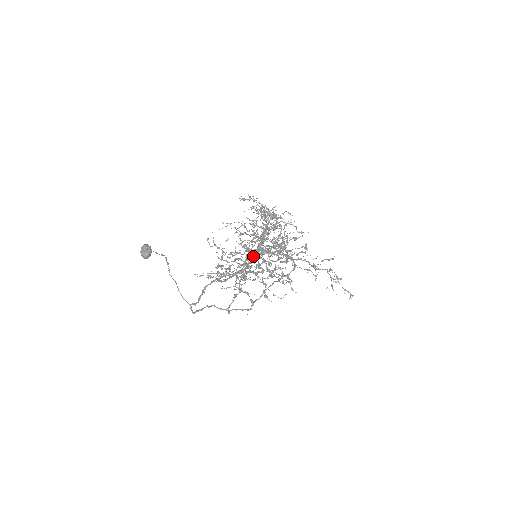
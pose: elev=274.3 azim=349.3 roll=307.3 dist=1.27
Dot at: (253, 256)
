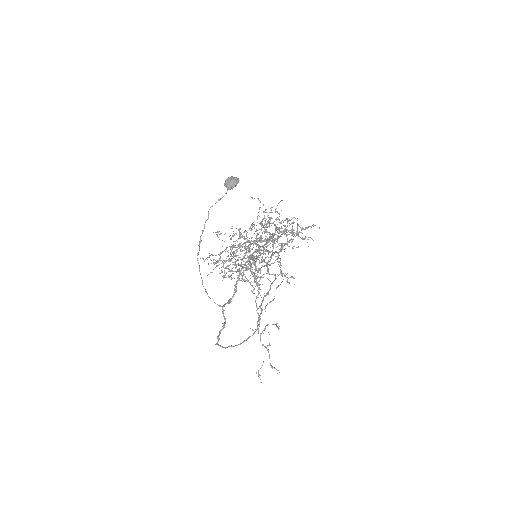
Dot at: (267, 238)
